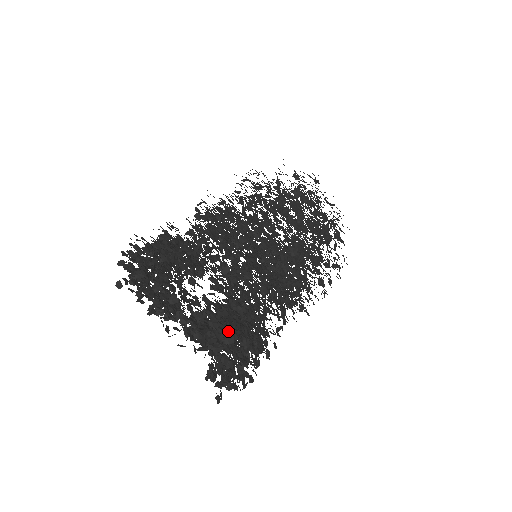
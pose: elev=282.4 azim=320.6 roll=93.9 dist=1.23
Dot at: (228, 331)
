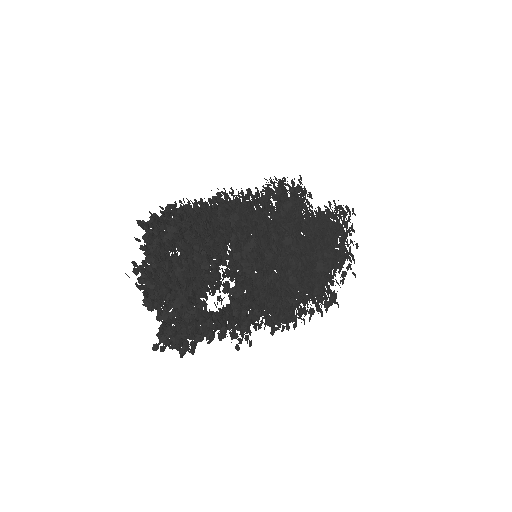
Dot at: occluded
